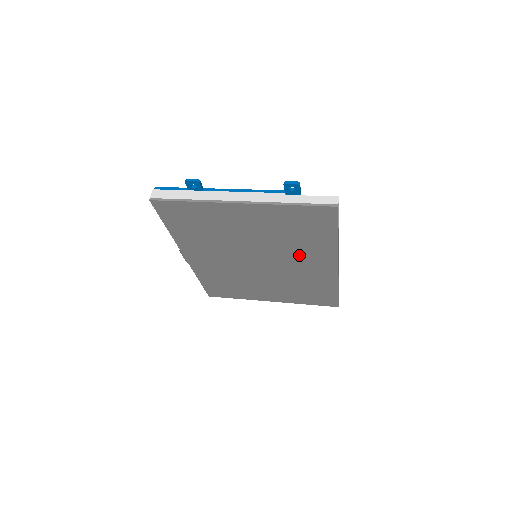
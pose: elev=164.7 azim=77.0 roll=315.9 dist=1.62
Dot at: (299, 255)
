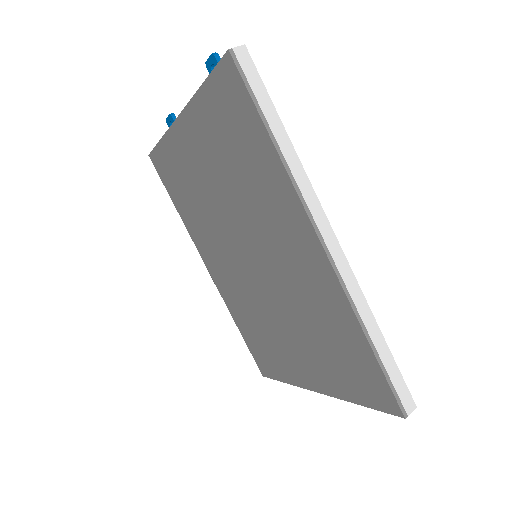
Dot at: (269, 222)
